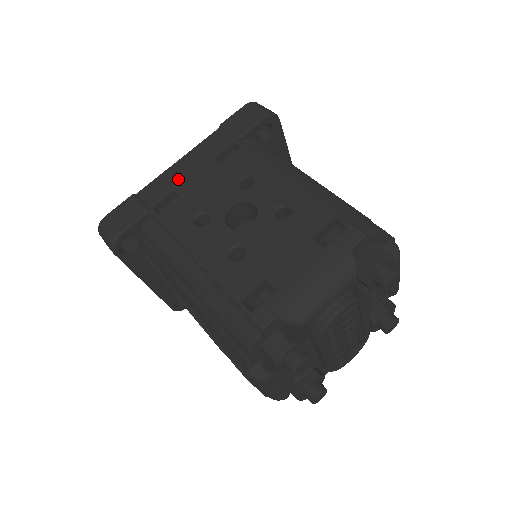
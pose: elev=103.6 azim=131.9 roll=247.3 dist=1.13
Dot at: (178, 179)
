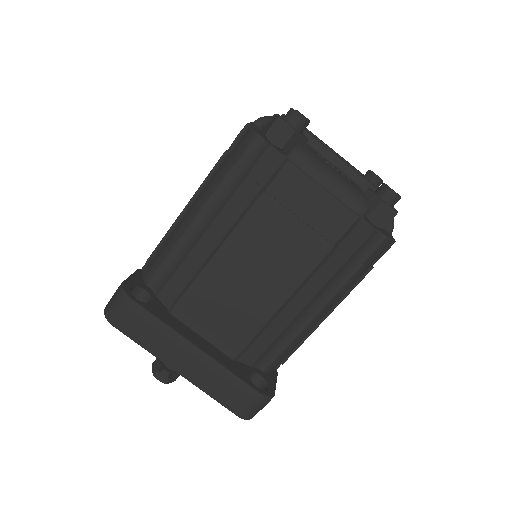
Dot at: occluded
